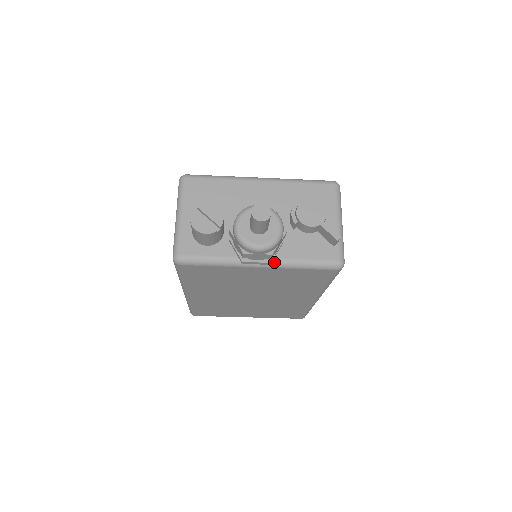
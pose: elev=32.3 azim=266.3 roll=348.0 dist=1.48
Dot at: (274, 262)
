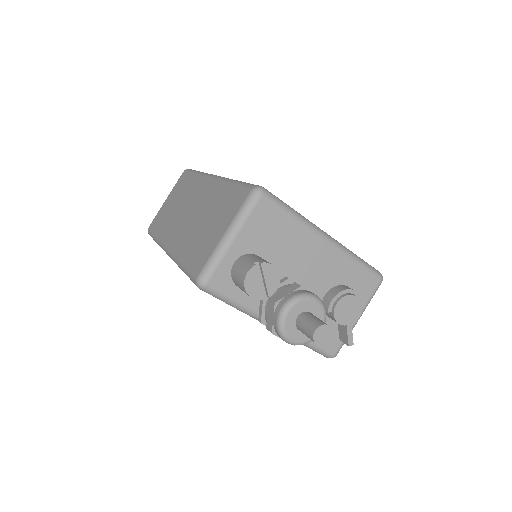
Dot at: occluded
